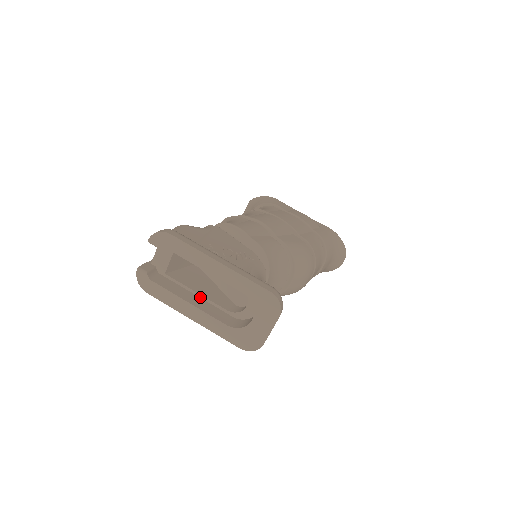
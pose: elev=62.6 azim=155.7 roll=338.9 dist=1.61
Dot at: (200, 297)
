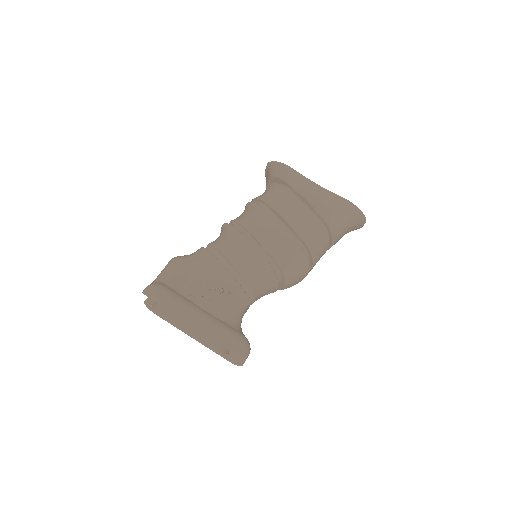
Dot at: occluded
